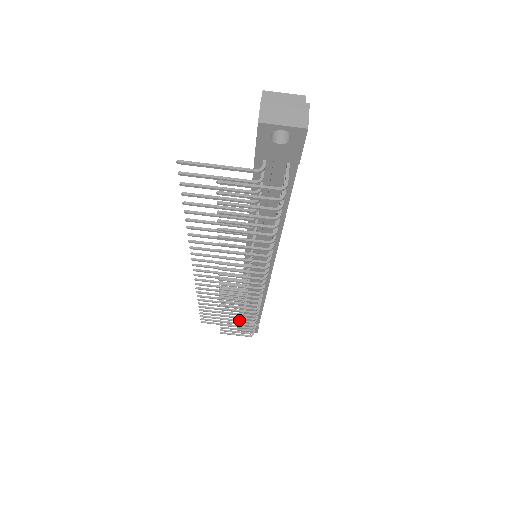
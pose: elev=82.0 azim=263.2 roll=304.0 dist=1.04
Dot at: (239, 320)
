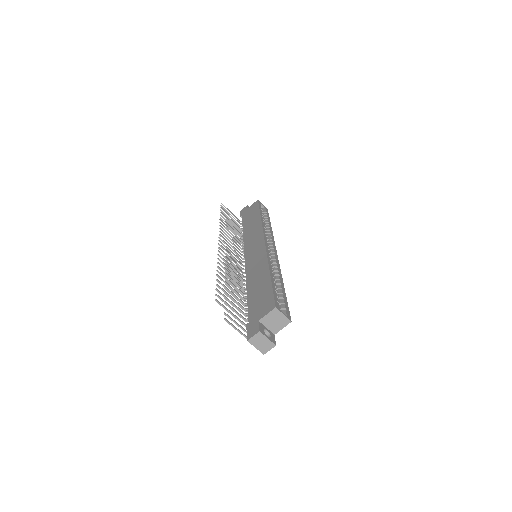
Dot at: (235, 238)
